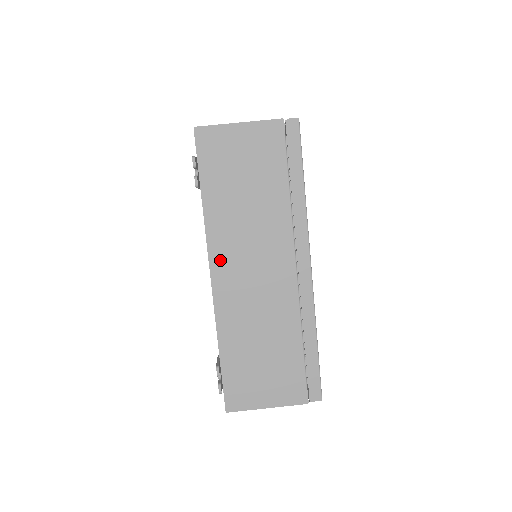
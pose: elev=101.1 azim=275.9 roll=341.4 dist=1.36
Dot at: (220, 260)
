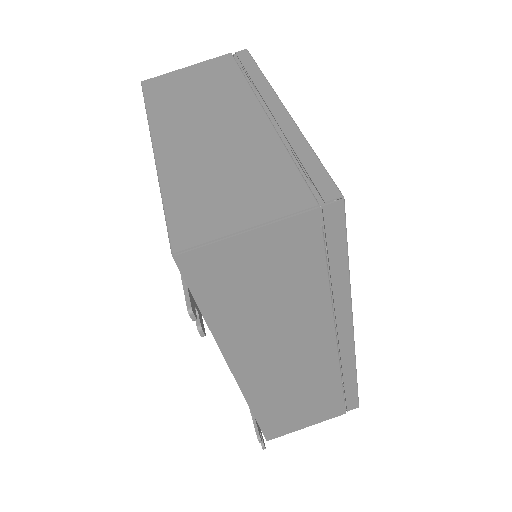
Dot at: (243, 363)
